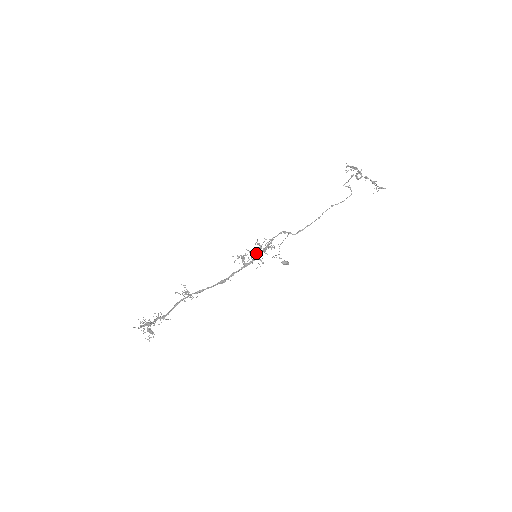
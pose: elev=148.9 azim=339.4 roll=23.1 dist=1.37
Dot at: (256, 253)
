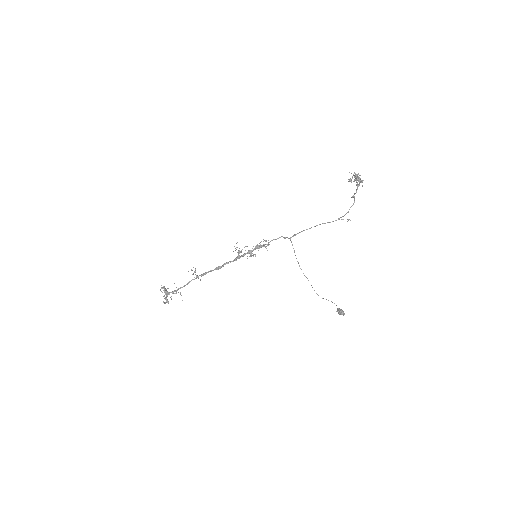
Dot at: occluded
